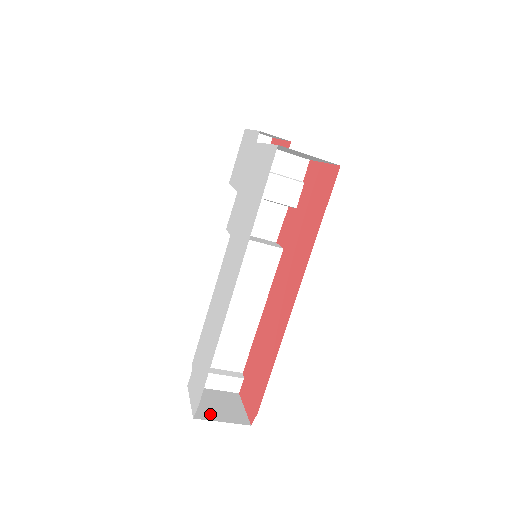
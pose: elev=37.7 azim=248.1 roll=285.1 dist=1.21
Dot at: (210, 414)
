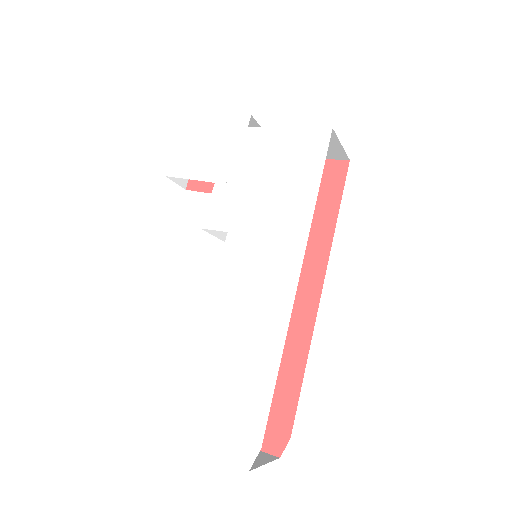
Dot at: occluded
